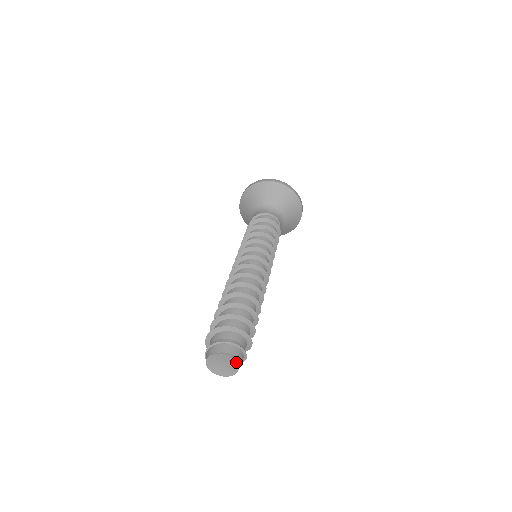
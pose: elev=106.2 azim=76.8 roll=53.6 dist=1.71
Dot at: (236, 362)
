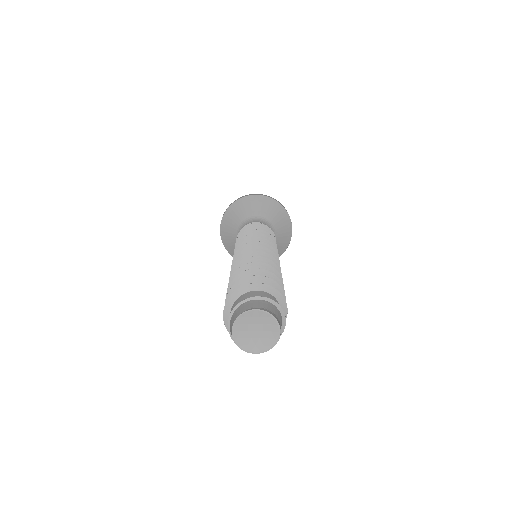
Dot at: (275, 318)
